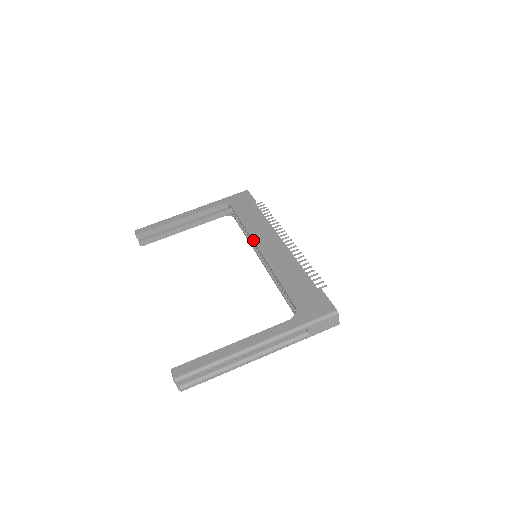
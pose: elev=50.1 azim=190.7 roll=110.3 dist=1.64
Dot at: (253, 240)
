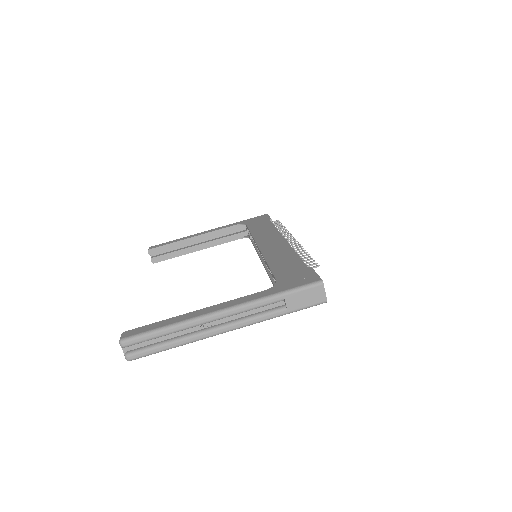
Dot at: (256, 242)
